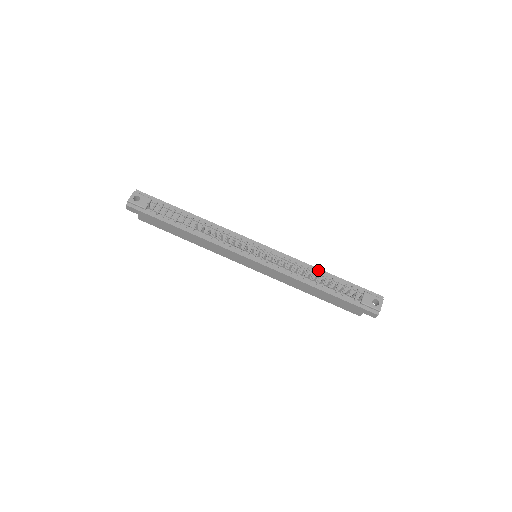
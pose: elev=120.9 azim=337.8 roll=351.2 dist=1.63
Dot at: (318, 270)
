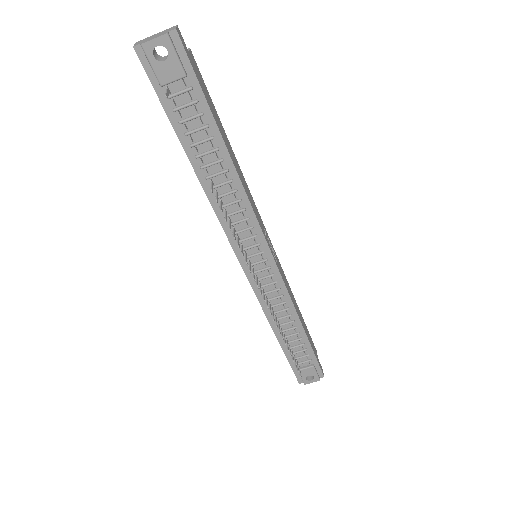
Dot at: (298, 322)
